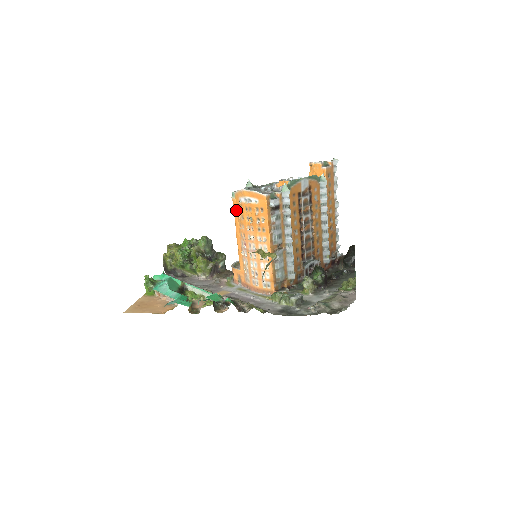
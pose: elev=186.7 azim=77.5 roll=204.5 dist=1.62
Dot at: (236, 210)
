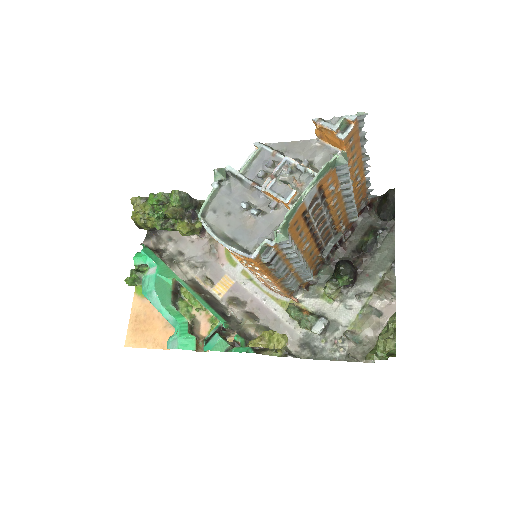
Dot at: occluded
